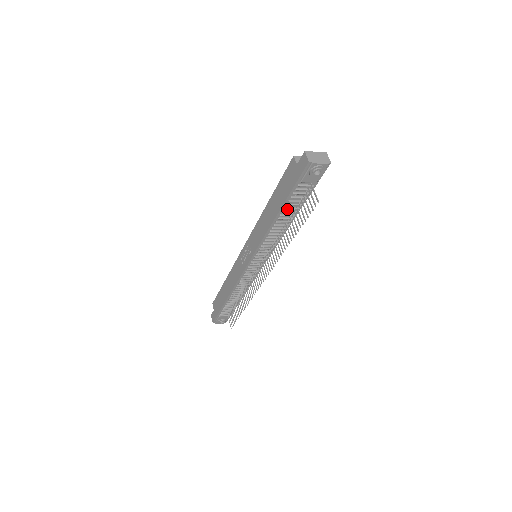
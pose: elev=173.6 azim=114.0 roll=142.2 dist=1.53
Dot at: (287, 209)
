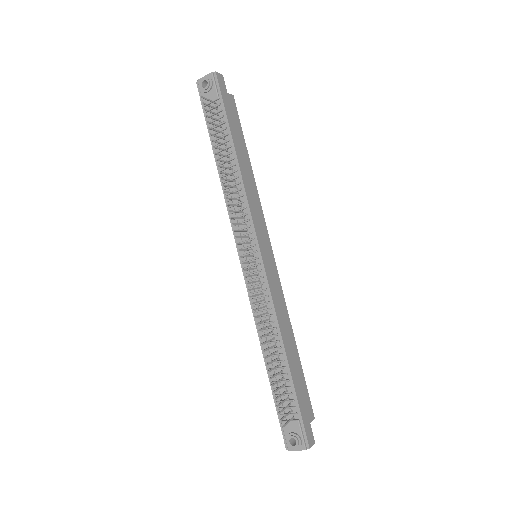
Dot at: occluded
